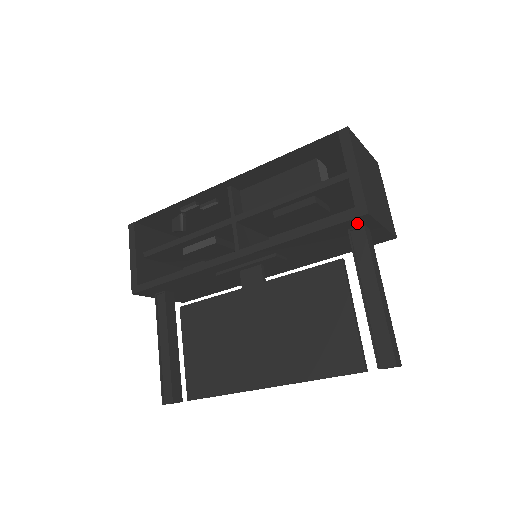
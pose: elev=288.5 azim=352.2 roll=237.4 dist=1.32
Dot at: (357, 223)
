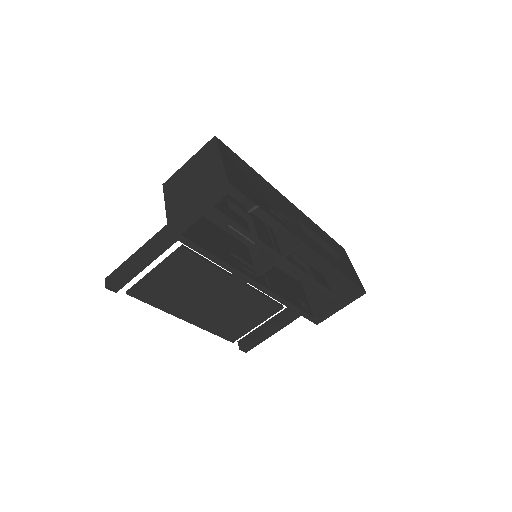
Dot at: (309, 314)
